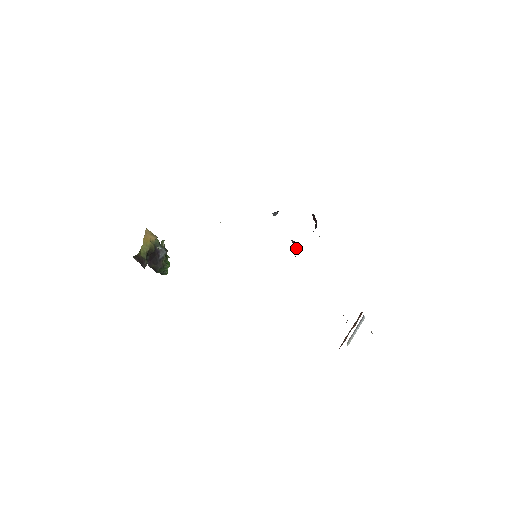
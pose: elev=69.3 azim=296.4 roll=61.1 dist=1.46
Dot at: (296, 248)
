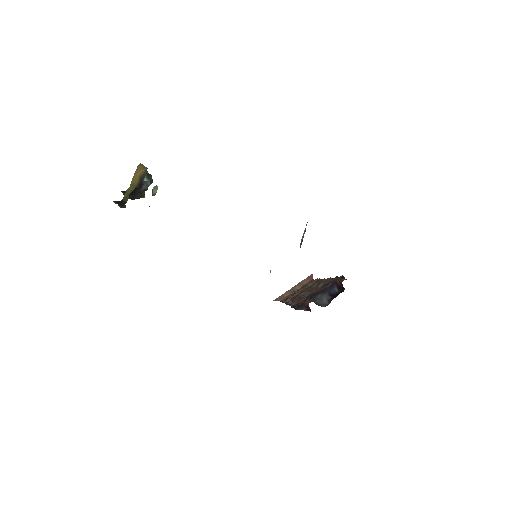
Dot at: (307, 306)
